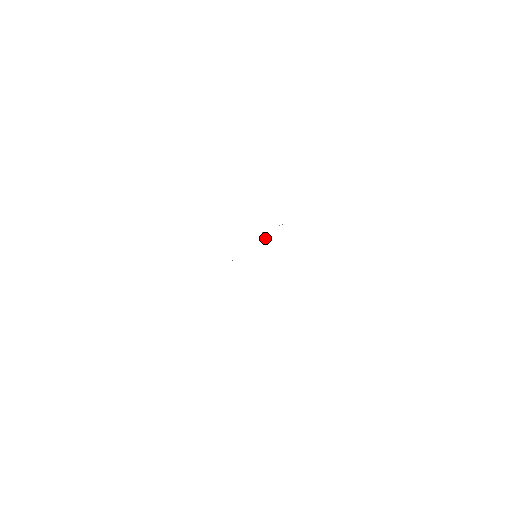
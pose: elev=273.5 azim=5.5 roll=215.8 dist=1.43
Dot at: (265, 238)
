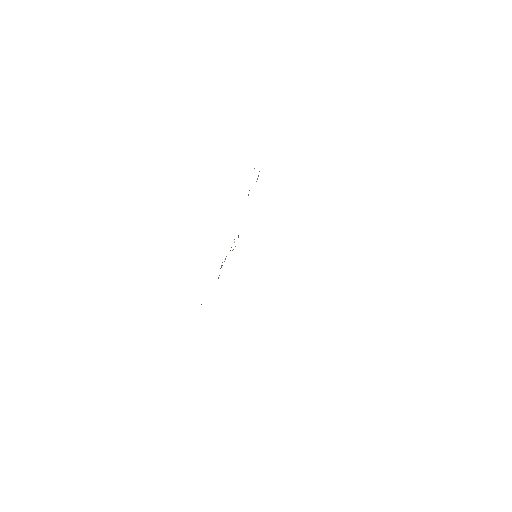
Dot at: occluded
